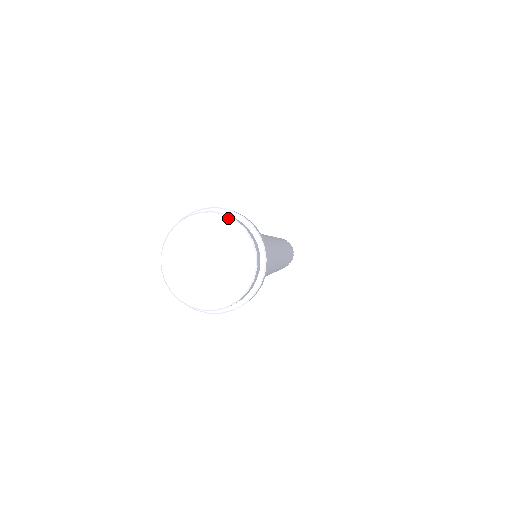
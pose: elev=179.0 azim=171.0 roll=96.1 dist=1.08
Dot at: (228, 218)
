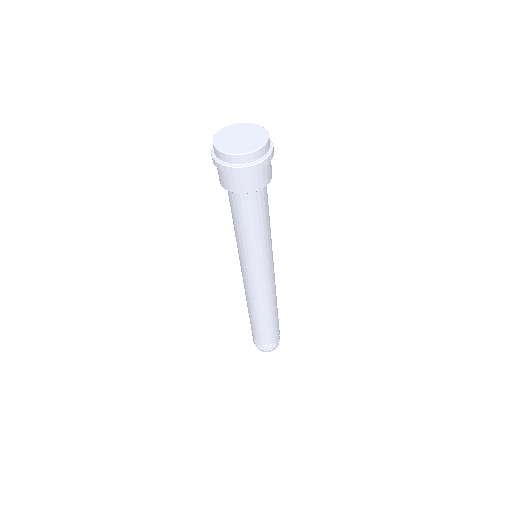
Dot at: (245, 123)
